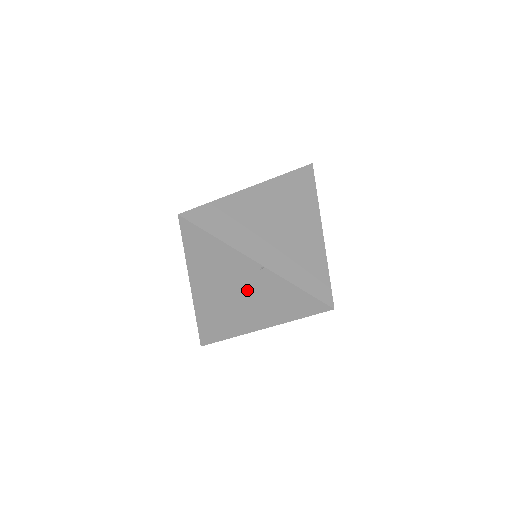
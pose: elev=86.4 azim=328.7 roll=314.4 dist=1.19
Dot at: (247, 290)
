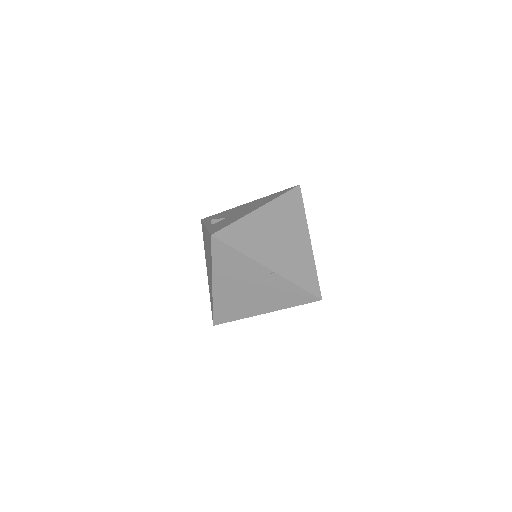
Dot at: (258, 287)
